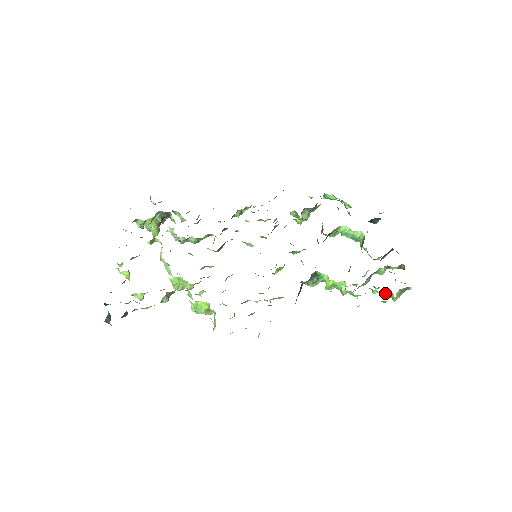
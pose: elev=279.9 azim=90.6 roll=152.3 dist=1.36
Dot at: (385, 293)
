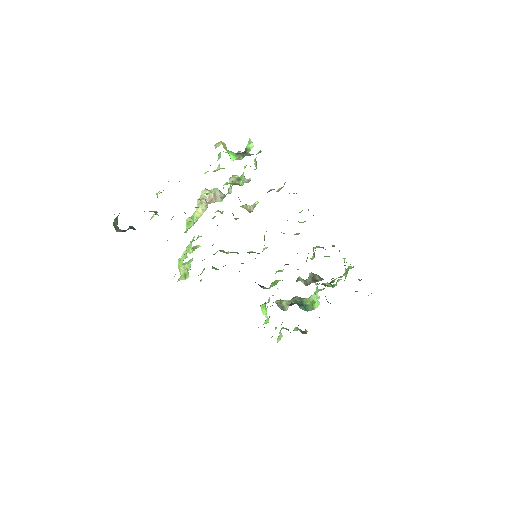
Dot at: (280, 332)
